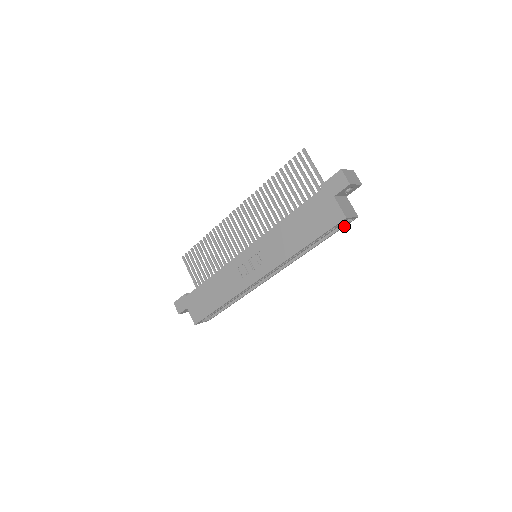
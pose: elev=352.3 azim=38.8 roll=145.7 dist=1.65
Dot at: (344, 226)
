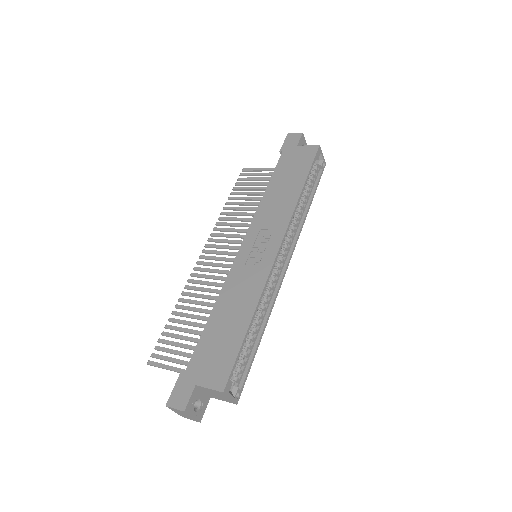
Dot at: (321, 175)
